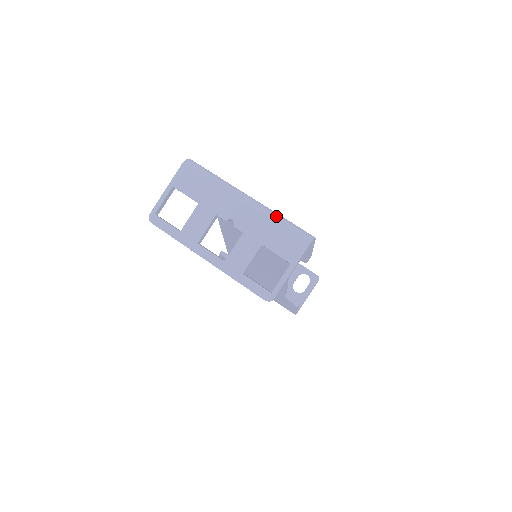
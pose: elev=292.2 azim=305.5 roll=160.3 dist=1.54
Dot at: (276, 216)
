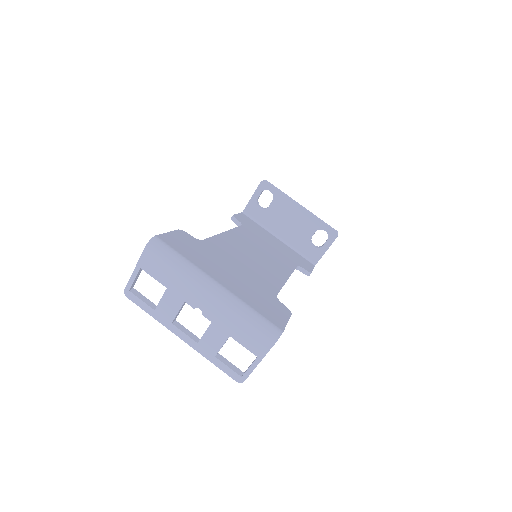
Dot at: (242, 311)
